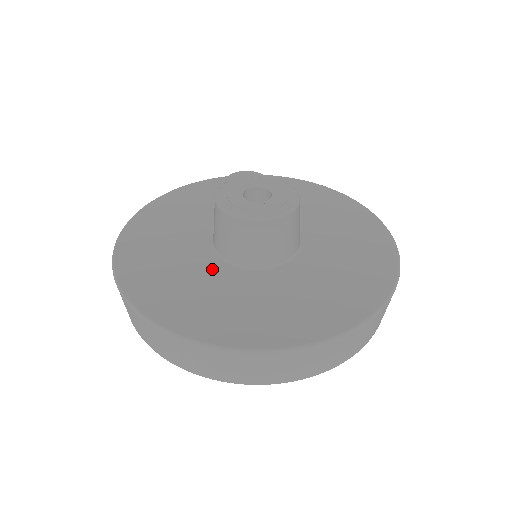
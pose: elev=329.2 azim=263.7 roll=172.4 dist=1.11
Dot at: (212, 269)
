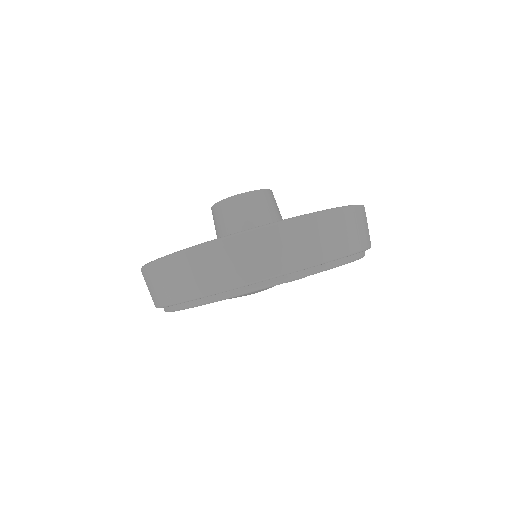
Dot at: occluded
